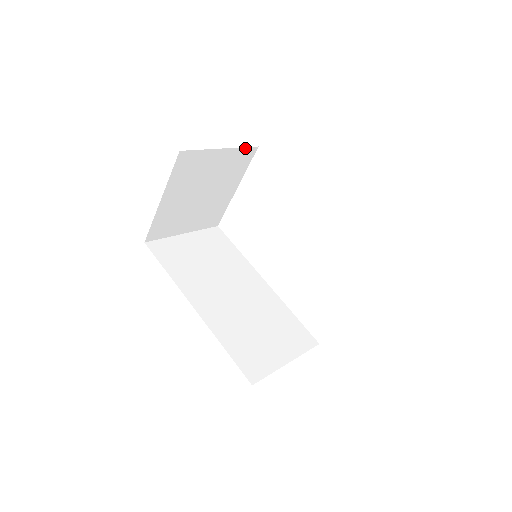
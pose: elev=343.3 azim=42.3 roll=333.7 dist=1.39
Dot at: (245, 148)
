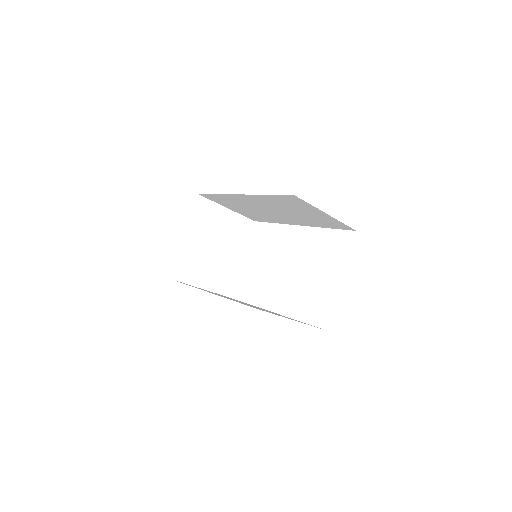
Dot at: (244, 218)
